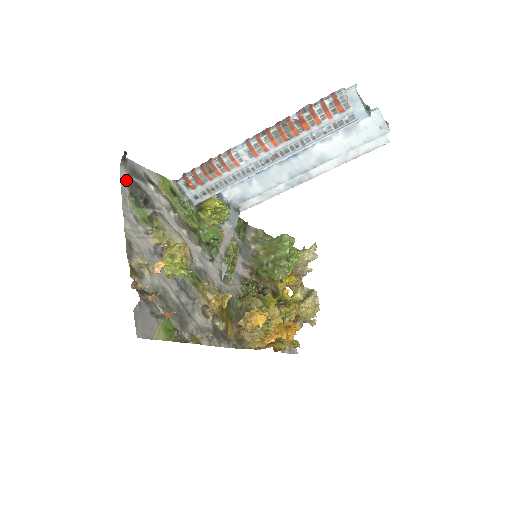
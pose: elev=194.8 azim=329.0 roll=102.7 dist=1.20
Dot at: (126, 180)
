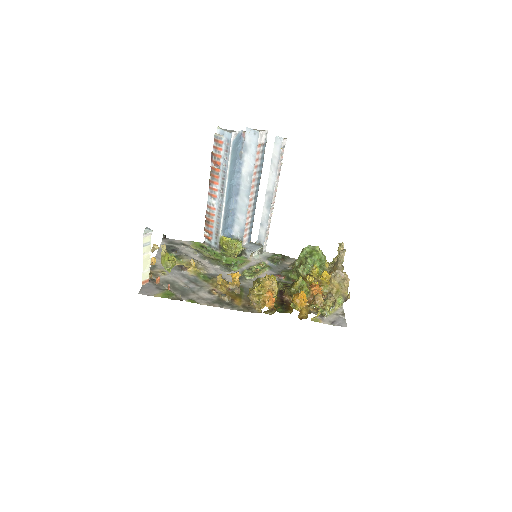
Dot at: occluded
